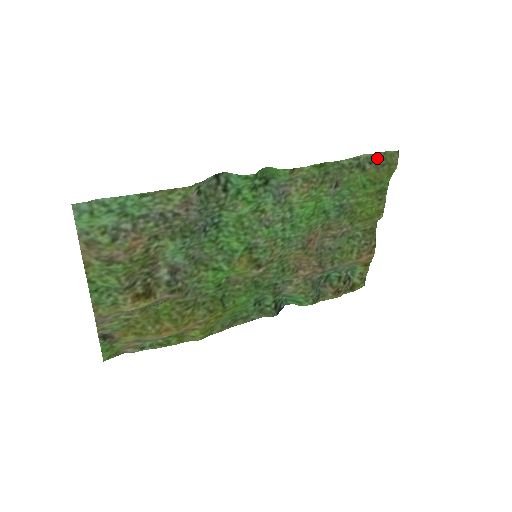
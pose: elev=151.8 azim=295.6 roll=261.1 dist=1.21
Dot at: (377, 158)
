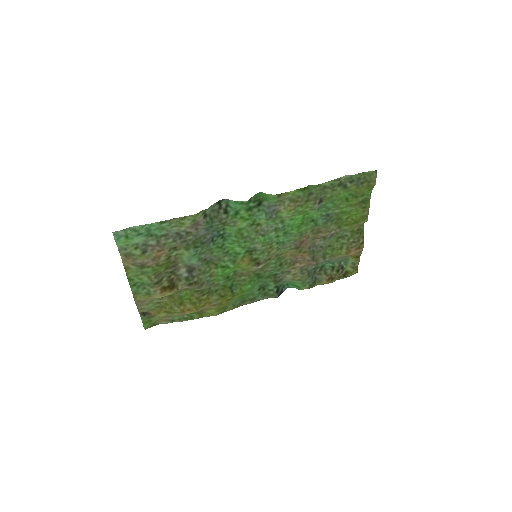
Dot at: (356, 178)
